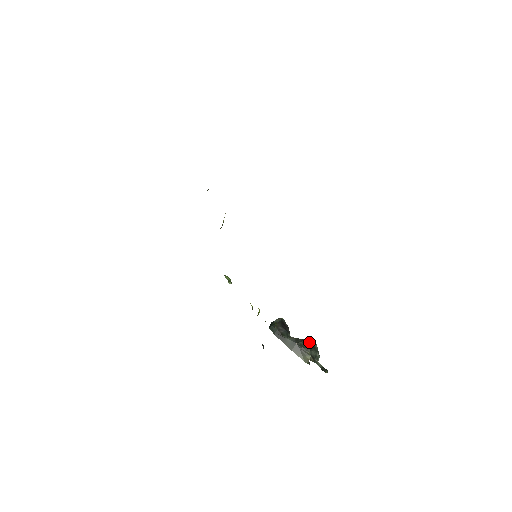
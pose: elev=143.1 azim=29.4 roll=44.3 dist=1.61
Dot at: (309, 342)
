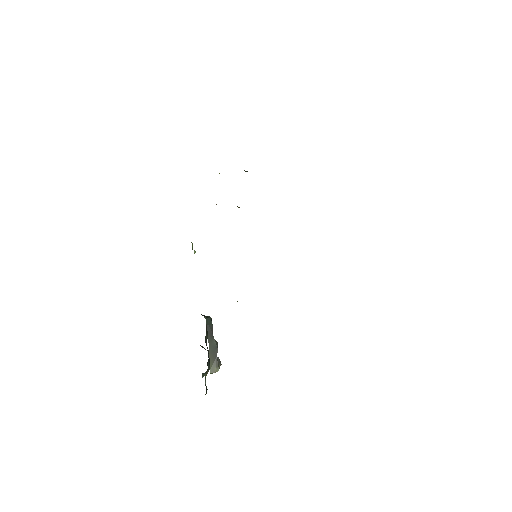
Dot at: occluded
